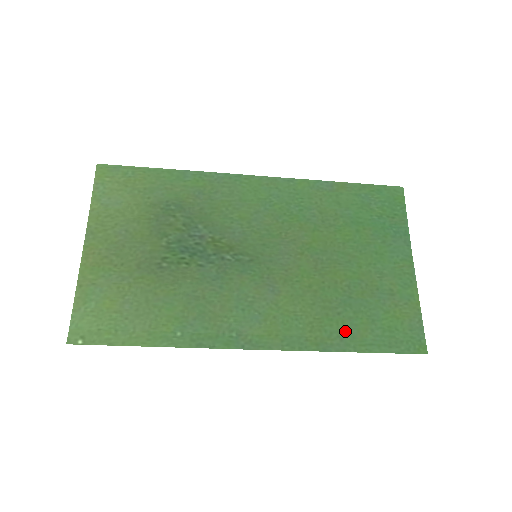
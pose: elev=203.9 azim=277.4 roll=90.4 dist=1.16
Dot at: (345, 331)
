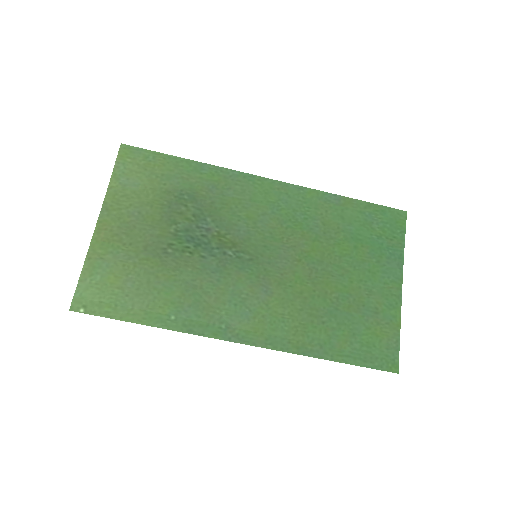
Dot at: (326, 340)
